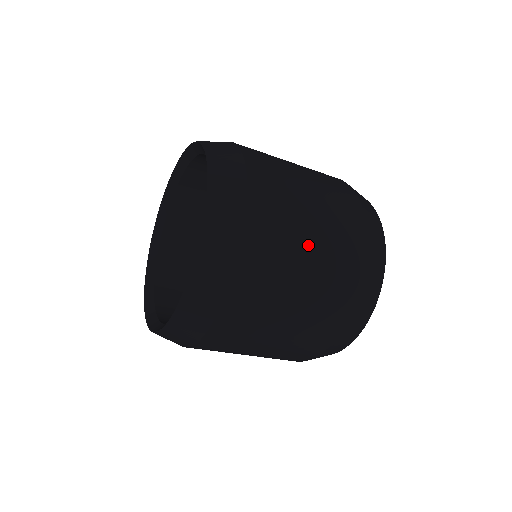
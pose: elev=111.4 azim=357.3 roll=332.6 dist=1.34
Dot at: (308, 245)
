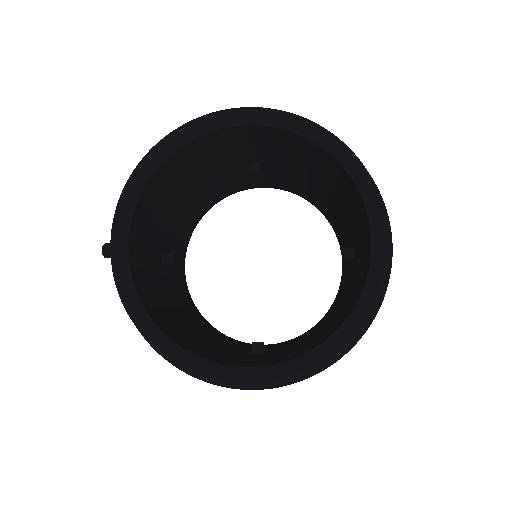
Dot at: occluded
